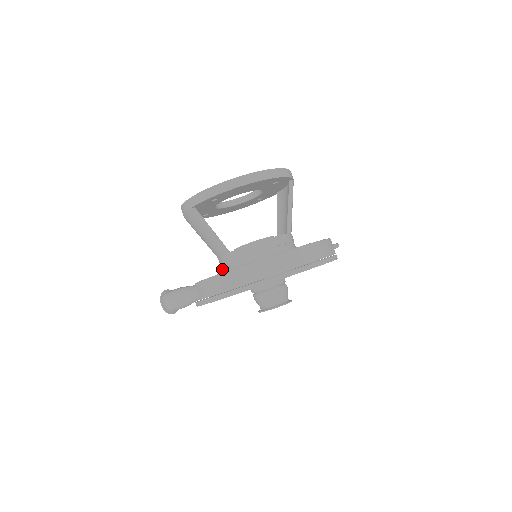
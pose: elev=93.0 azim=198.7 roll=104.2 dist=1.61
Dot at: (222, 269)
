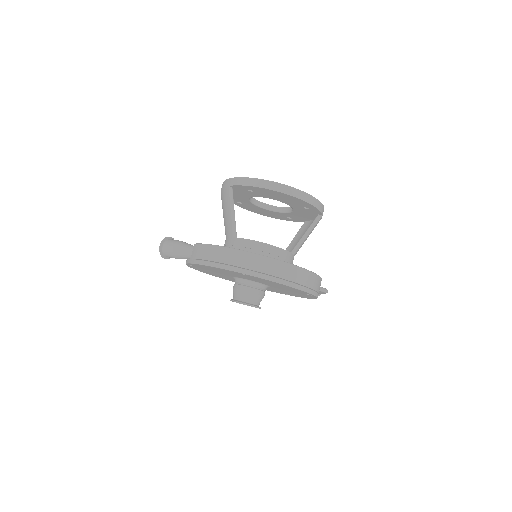
Dot at: occluded
